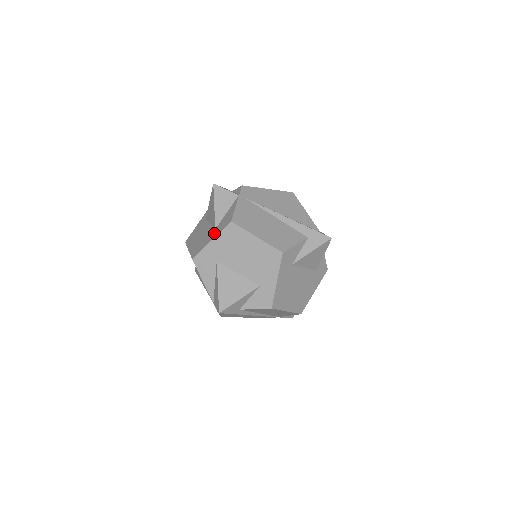
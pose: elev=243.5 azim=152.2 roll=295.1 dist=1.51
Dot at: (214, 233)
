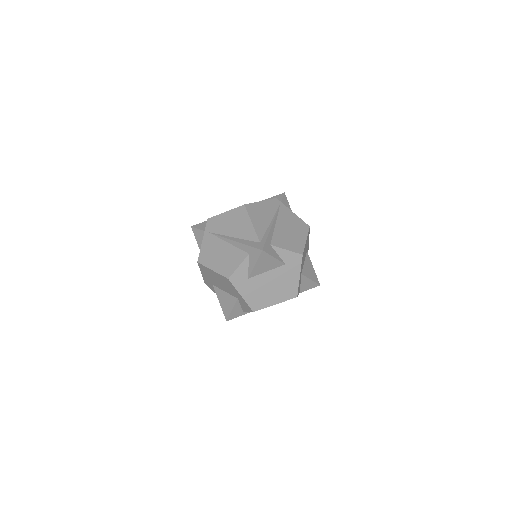
Dot at: occluded
